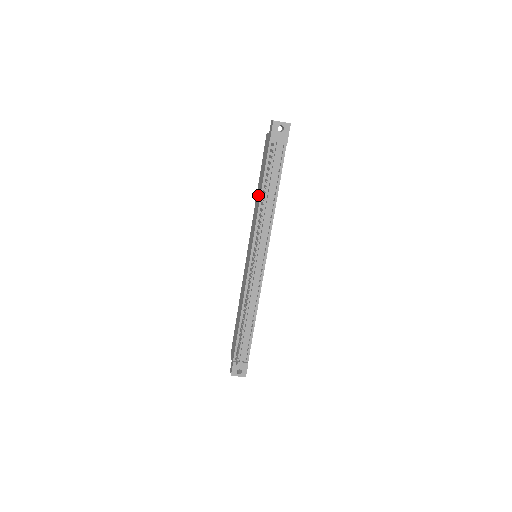
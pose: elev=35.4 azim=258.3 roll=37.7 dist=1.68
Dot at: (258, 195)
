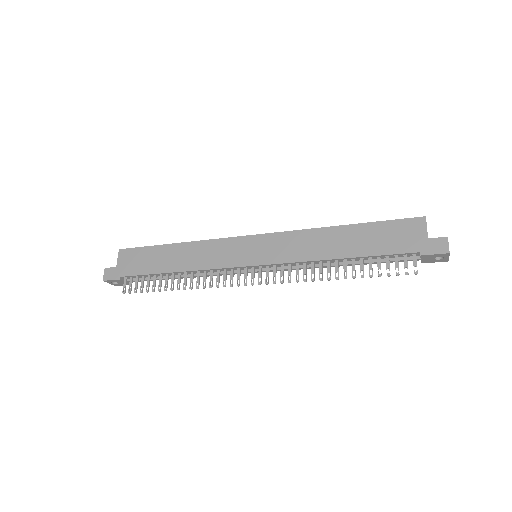
Dot at: (336, 243)
